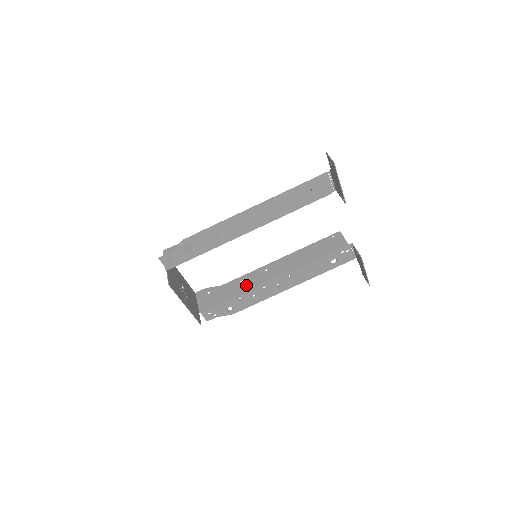
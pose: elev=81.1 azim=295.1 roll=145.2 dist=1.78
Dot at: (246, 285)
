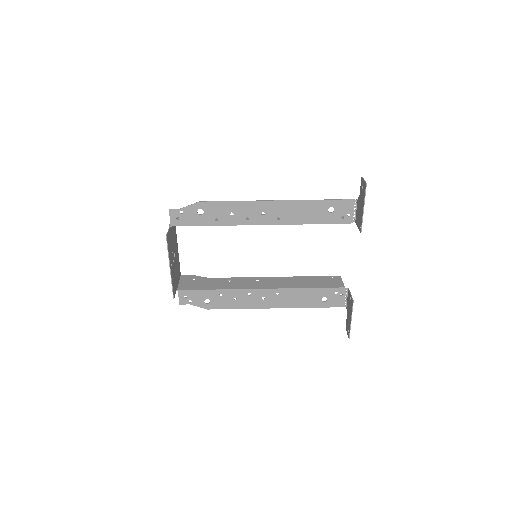
Dot at: (233, 285)
